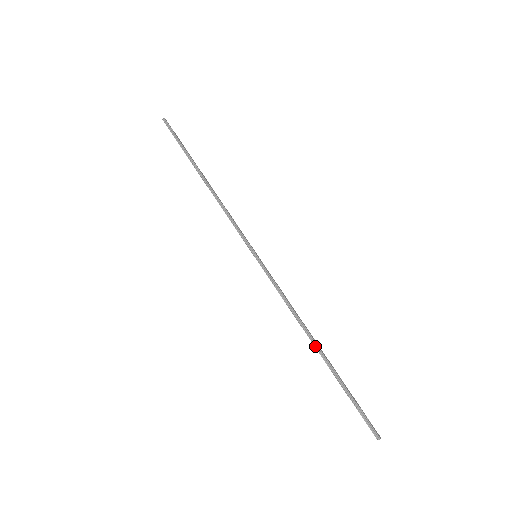
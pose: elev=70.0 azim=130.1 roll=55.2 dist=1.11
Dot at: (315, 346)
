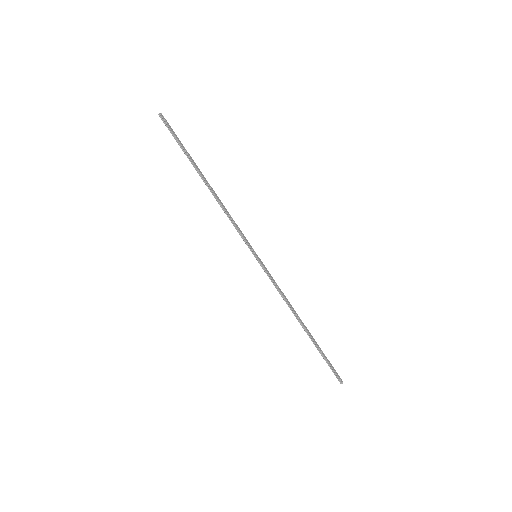
Dot at: (302, 326)
